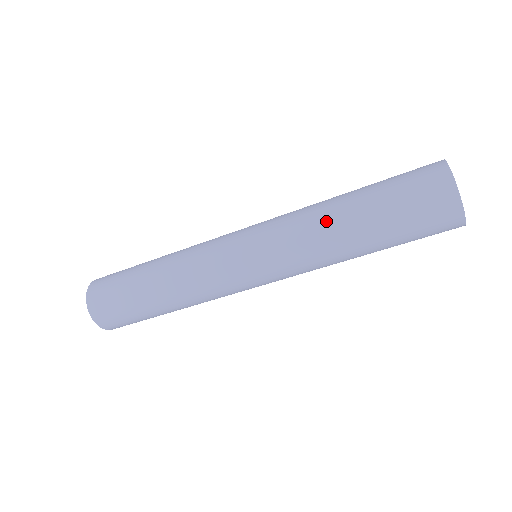
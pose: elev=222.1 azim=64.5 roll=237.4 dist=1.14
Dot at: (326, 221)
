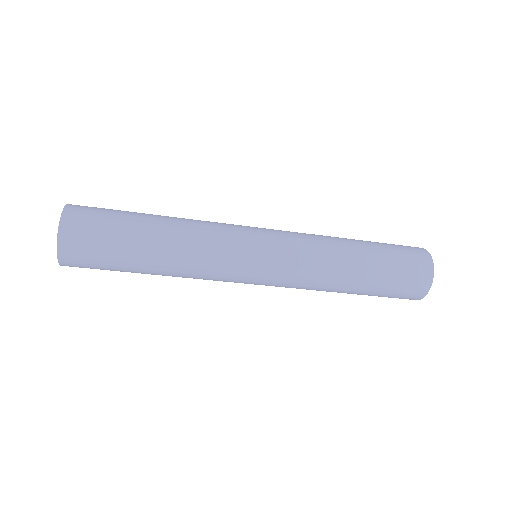
Dot at: (339, 247)
